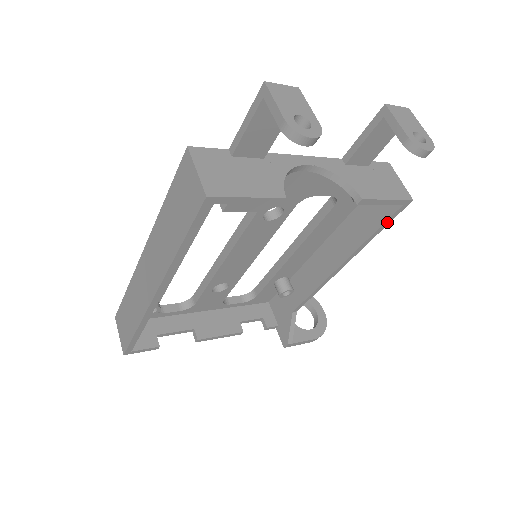
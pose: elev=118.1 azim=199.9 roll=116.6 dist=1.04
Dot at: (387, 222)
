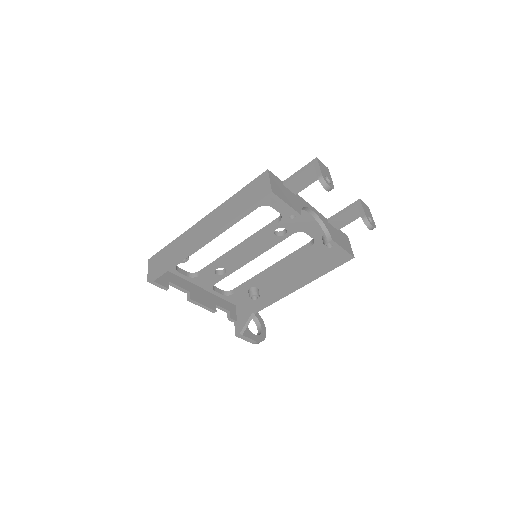
Dot at: (336, 266)
